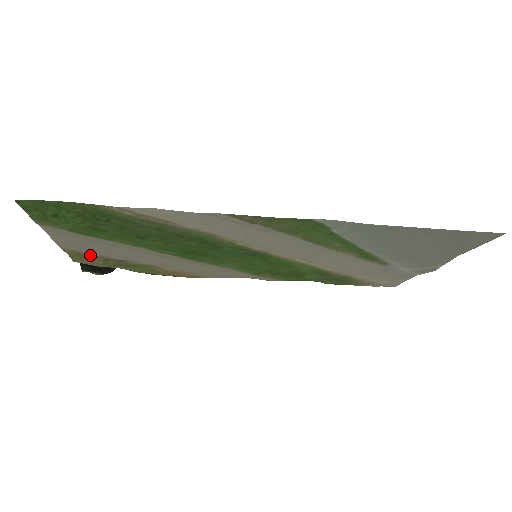
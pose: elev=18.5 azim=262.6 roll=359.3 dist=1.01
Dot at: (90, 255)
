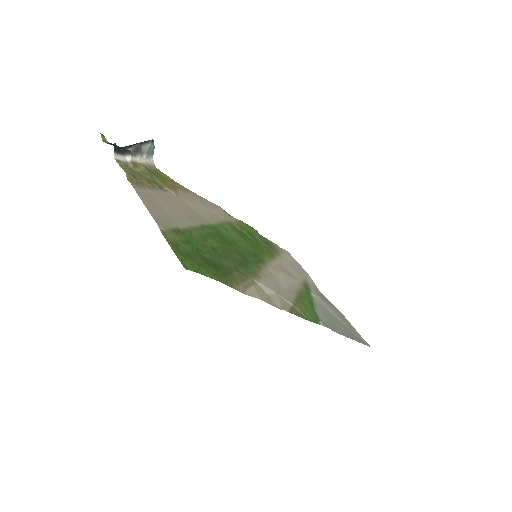
Dot at: (143, 184)
